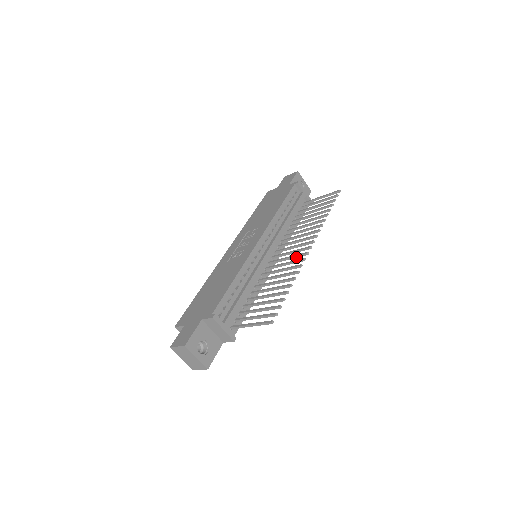
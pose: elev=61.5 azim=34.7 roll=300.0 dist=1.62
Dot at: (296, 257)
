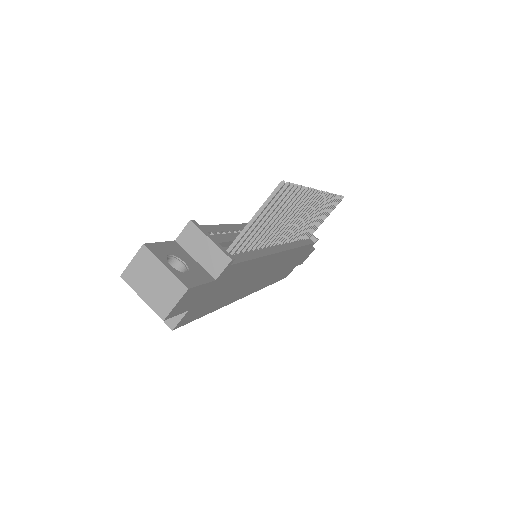
Dot at: (305, 207)
